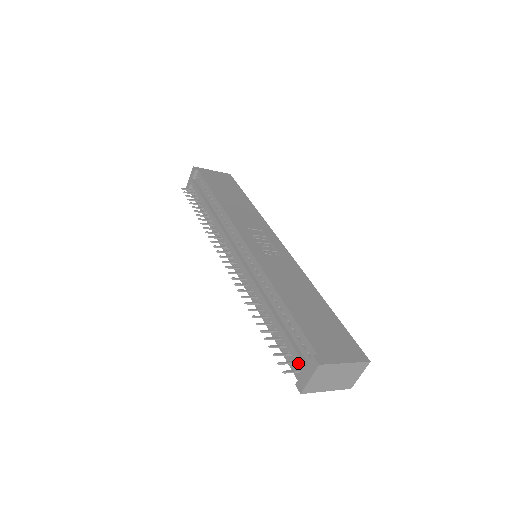
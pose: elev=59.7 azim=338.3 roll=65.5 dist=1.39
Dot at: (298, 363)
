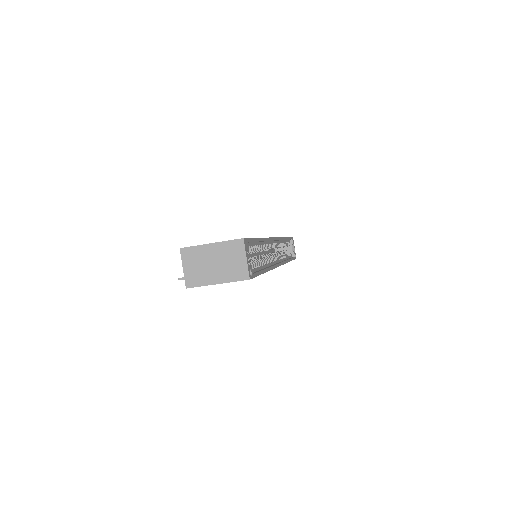
Dot at: occluded
